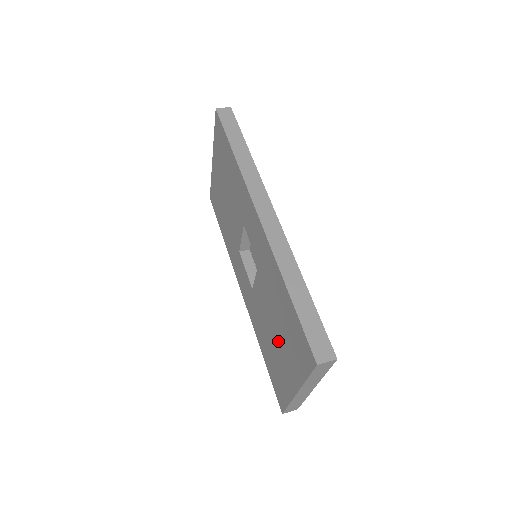
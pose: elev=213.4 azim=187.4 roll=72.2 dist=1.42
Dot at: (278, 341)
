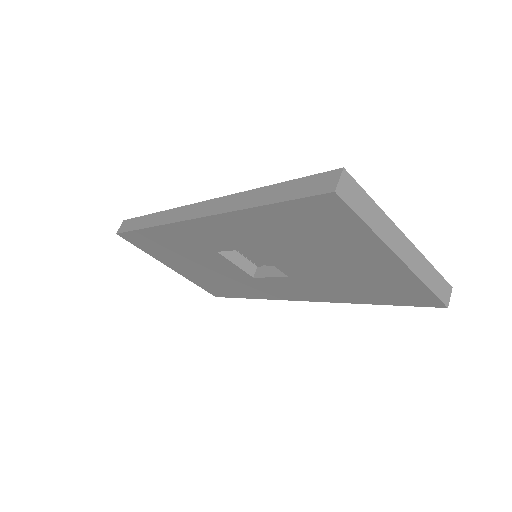
Dot at: (337, 261)
